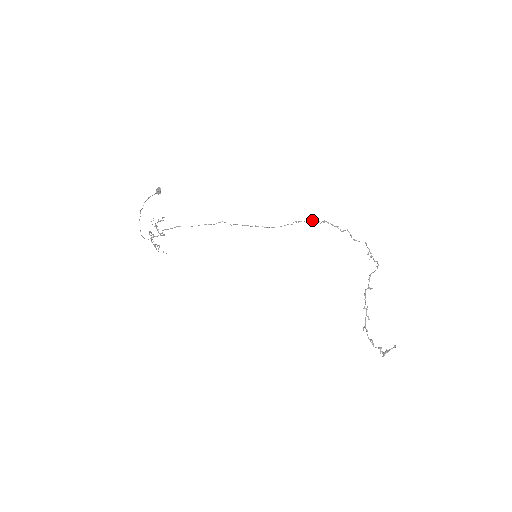
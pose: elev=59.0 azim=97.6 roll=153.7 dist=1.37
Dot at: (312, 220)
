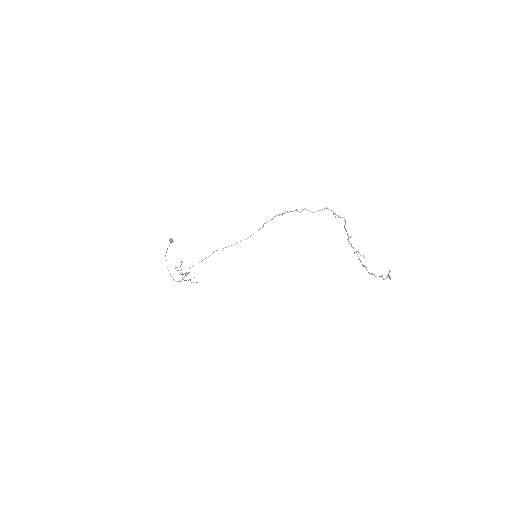
Dot at: (275, 216)
